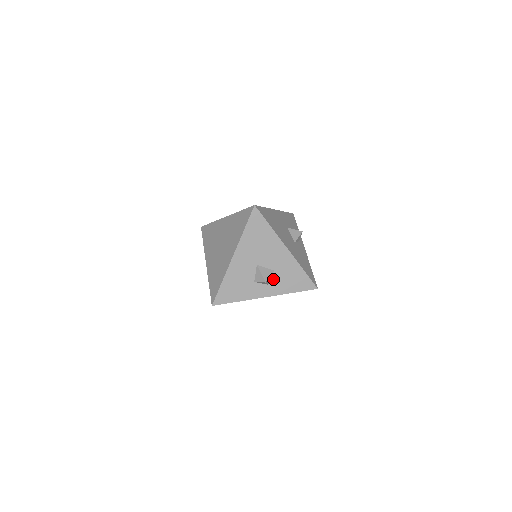
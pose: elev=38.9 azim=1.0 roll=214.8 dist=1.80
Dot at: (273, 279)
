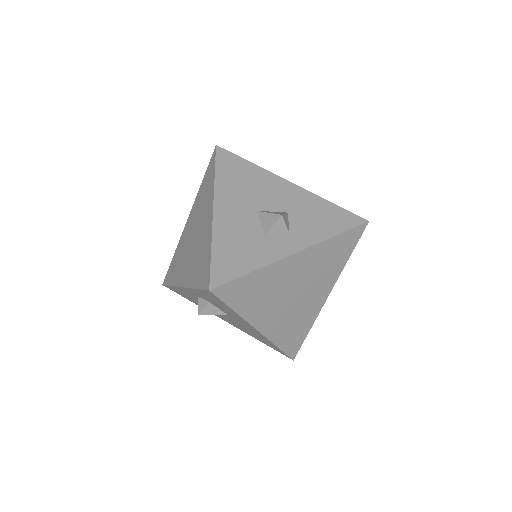
Dot at: (293, 224)
